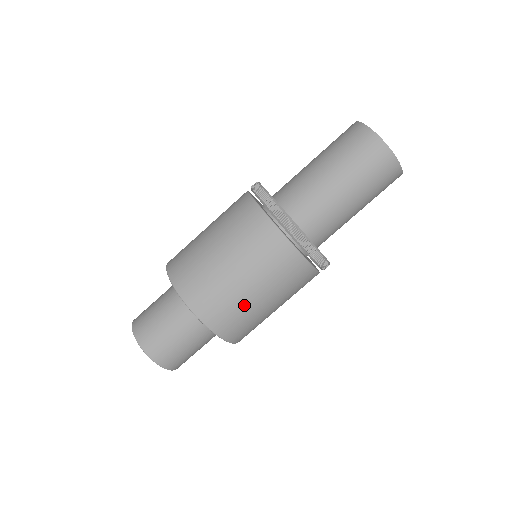
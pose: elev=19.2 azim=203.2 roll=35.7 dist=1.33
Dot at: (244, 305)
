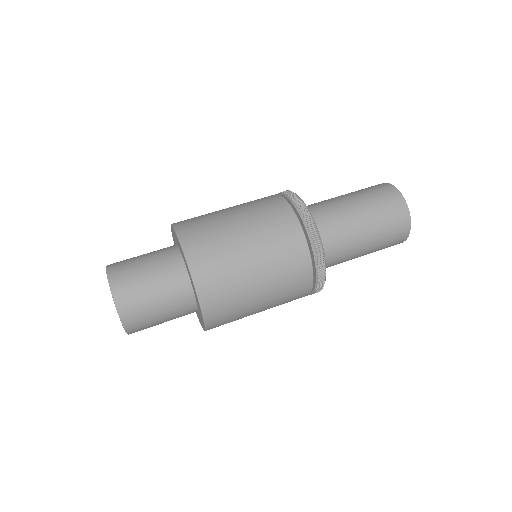
Dot at: occluded
